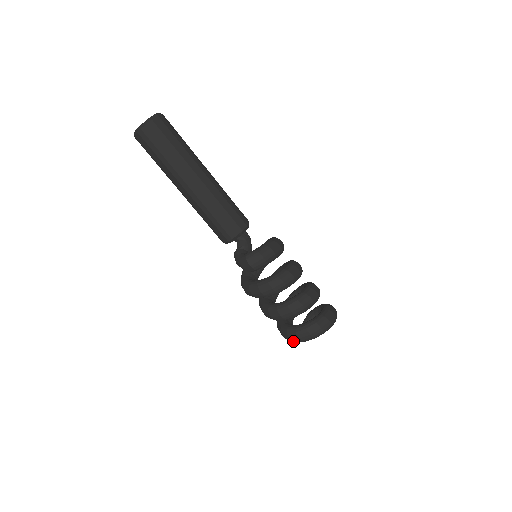
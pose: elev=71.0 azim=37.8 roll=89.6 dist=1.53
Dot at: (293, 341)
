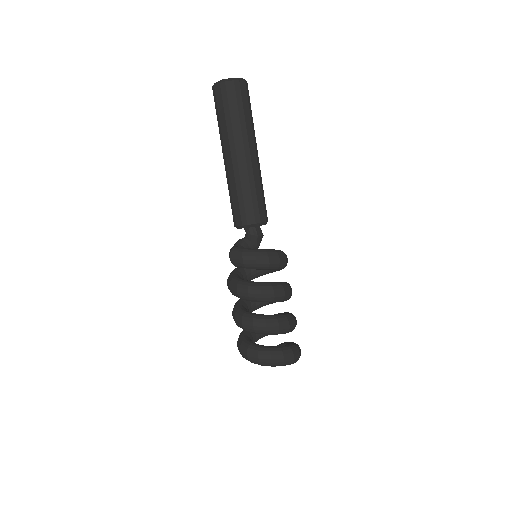
Dot at: occluded
